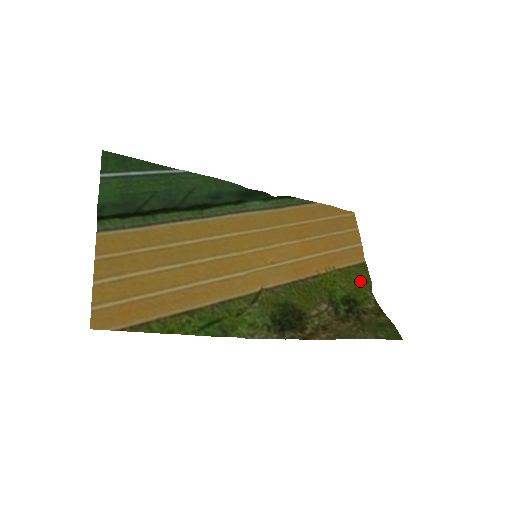
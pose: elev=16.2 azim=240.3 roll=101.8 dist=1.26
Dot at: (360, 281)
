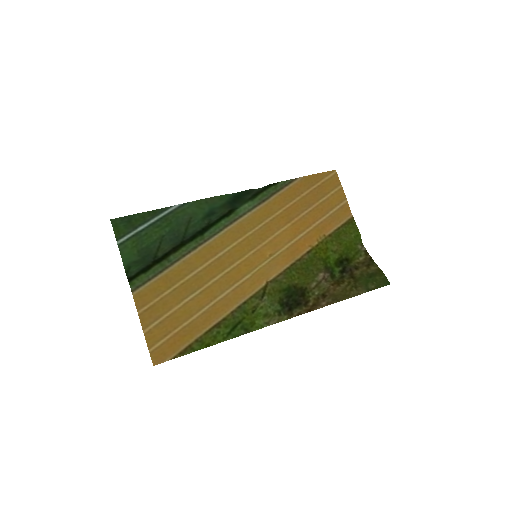
Dot at: (349, 239)
